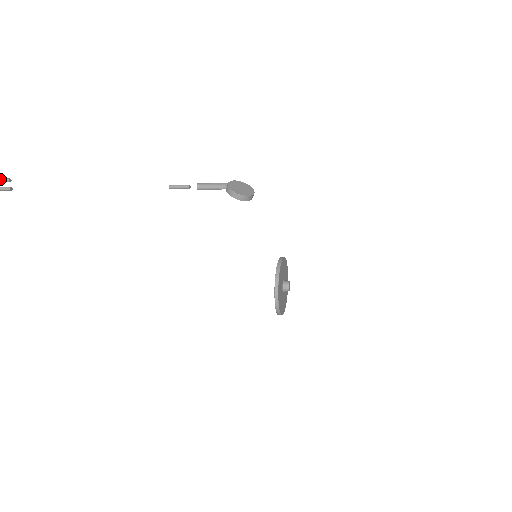
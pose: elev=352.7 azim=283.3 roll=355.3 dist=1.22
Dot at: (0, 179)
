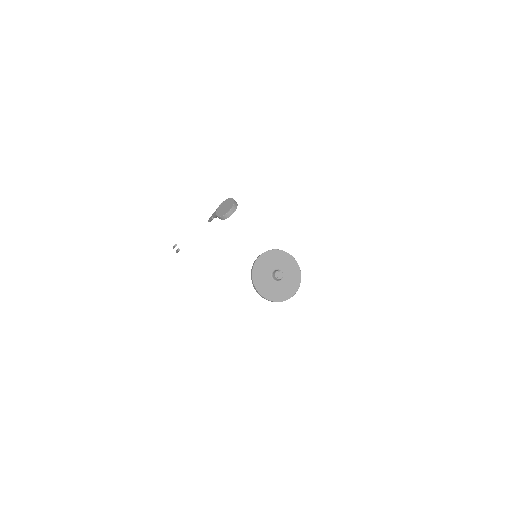
Dot at: (173, 246)
